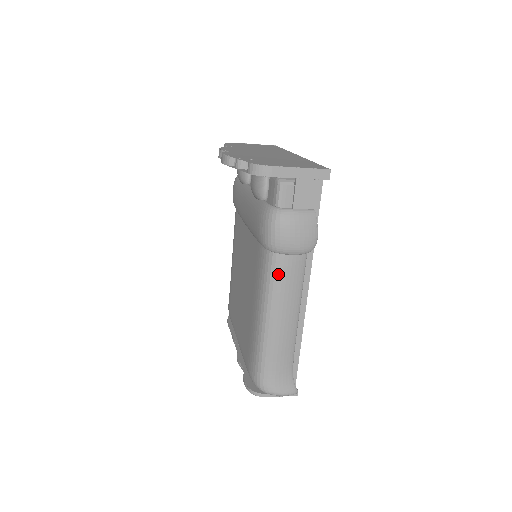
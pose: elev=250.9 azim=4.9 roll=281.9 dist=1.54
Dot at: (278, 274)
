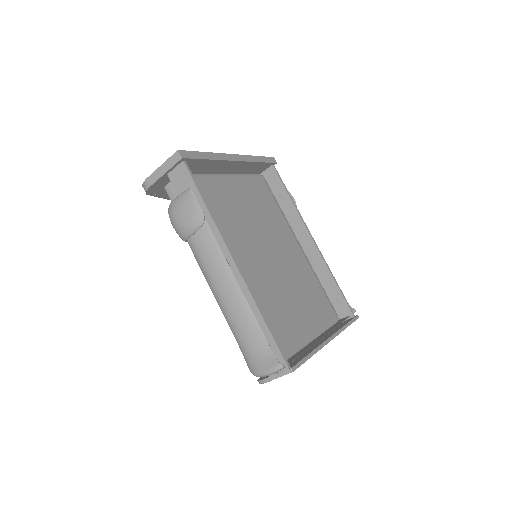
Dot at: (197, 256)
